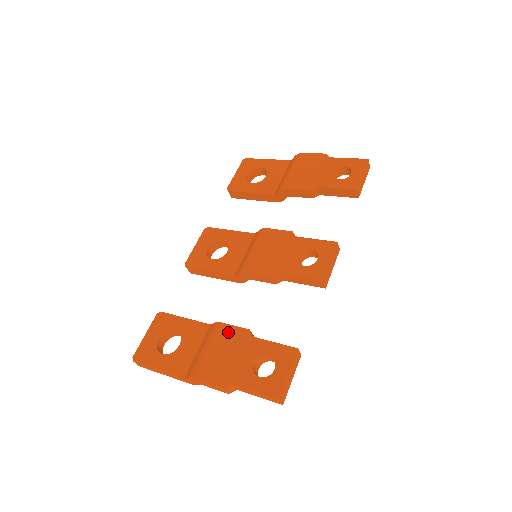
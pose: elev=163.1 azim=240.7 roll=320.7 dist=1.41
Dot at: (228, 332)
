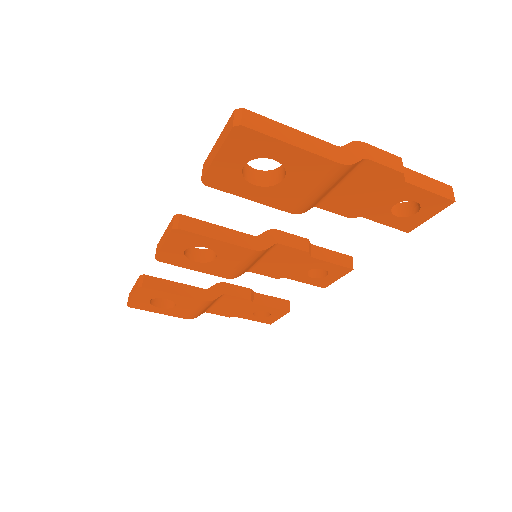
Dot at: occluded
